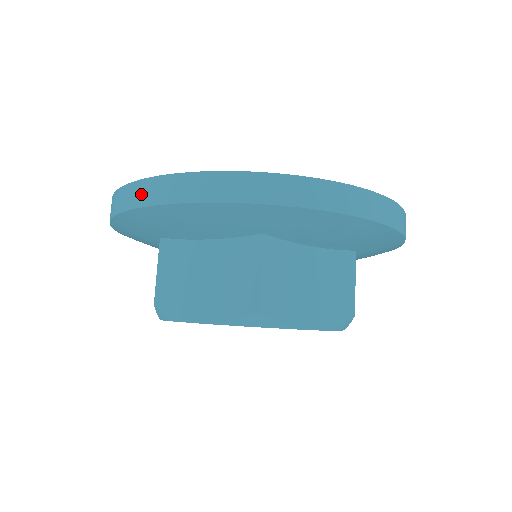
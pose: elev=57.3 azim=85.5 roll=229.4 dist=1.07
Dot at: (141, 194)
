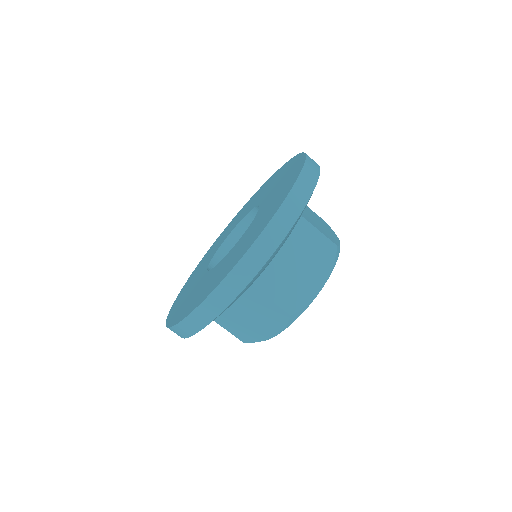
Dot at: (183, 332)
